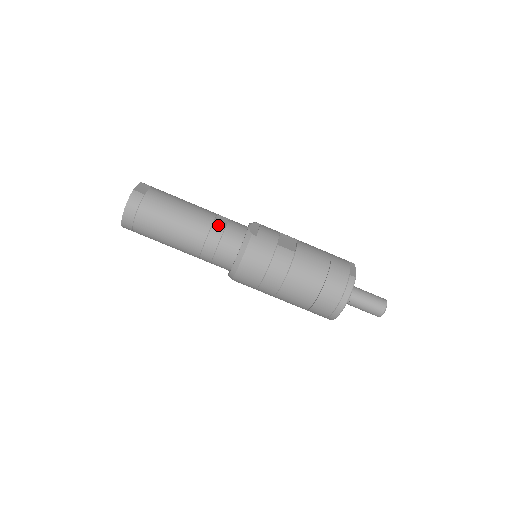
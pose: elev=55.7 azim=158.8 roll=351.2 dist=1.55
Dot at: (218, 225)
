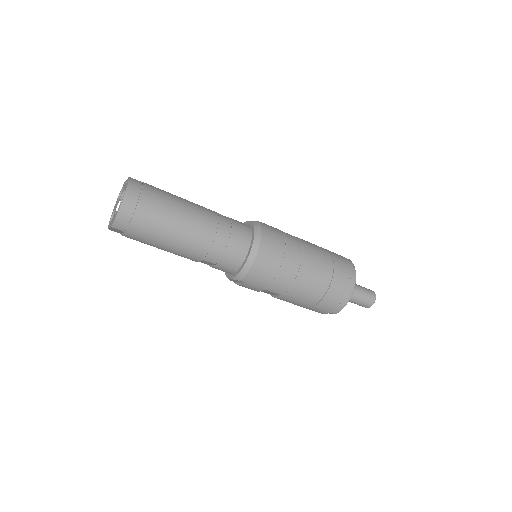
Dot at: occluded
